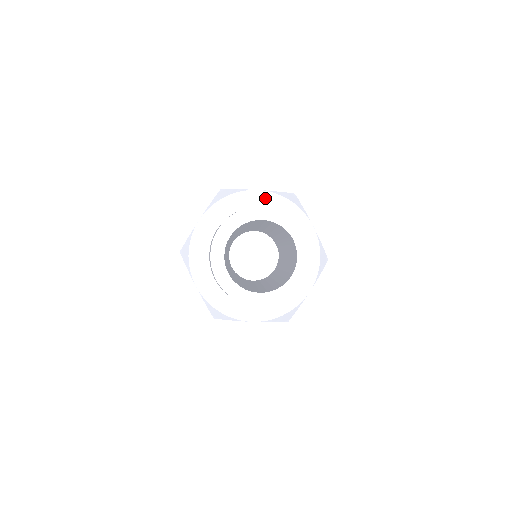
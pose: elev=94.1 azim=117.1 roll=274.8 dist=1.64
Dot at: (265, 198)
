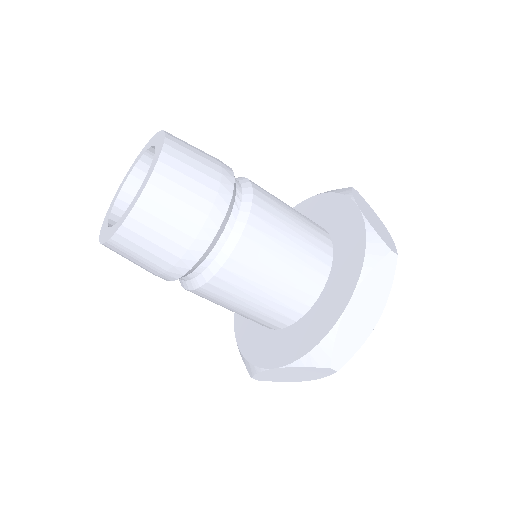
Dot at: occluded
